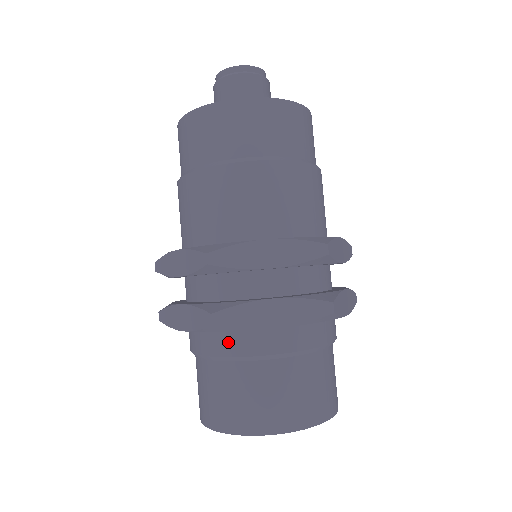
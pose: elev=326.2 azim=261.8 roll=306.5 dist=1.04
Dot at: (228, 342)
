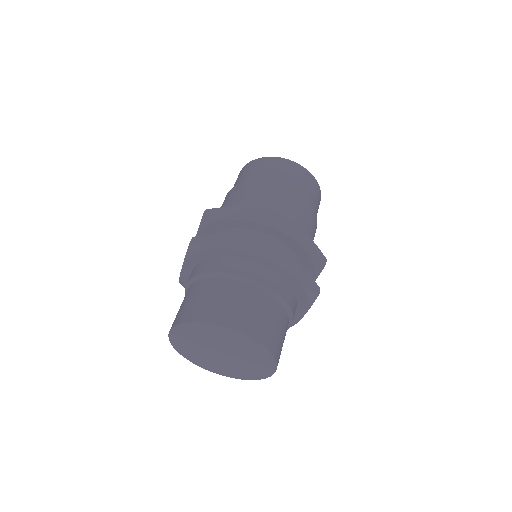
Dot at: (200, 267)
